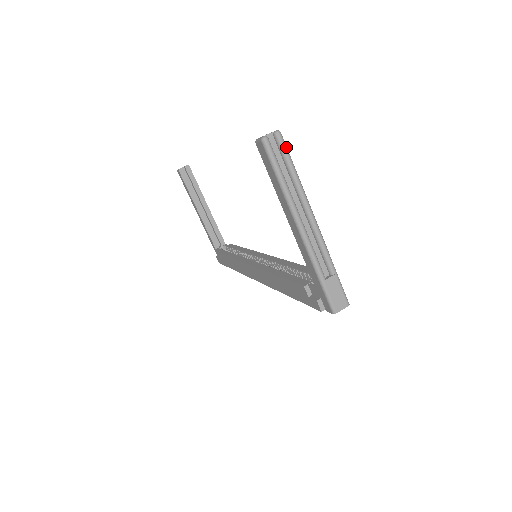
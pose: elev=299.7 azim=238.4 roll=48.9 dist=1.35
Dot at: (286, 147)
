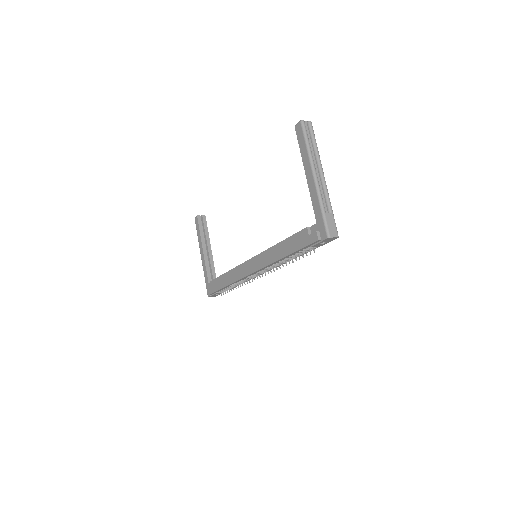
Dot at: (313, 130)
